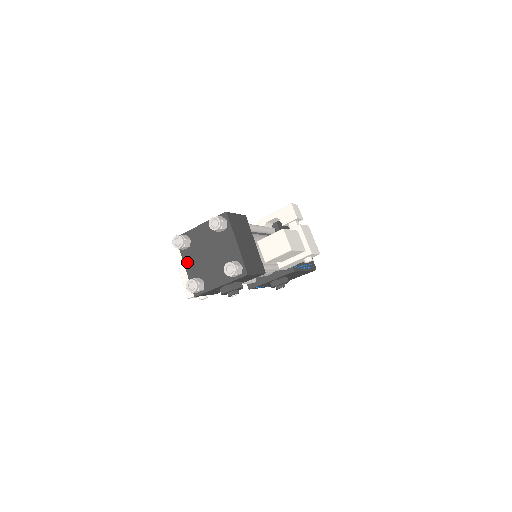
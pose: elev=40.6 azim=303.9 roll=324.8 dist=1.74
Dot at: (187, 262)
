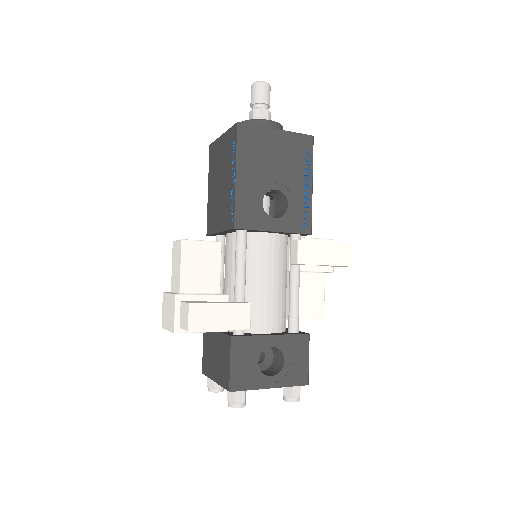
Dot at: occluded
